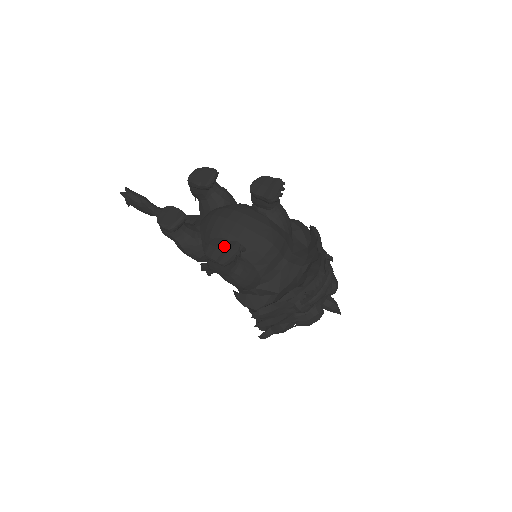
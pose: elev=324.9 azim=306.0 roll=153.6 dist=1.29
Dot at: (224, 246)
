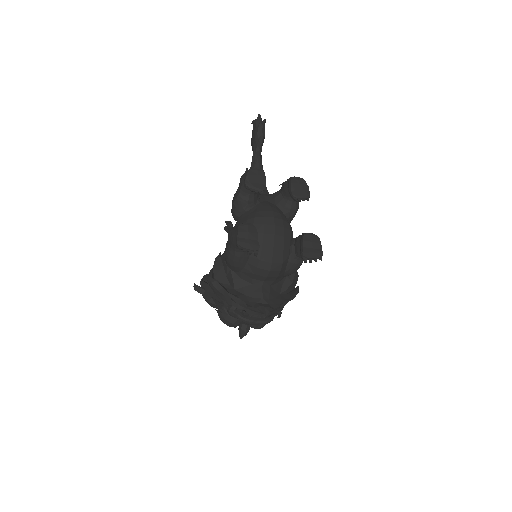
Dot at: (252, 238)
